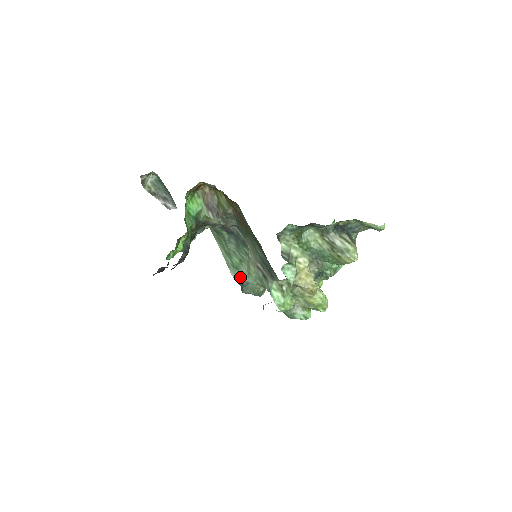
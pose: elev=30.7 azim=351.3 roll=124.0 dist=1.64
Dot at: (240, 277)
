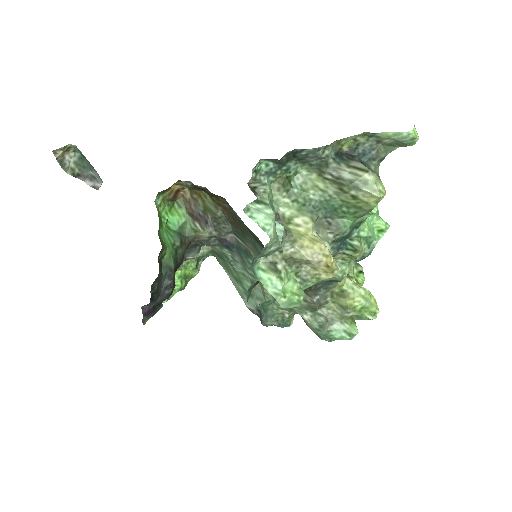
Dot at: (256, 305)
